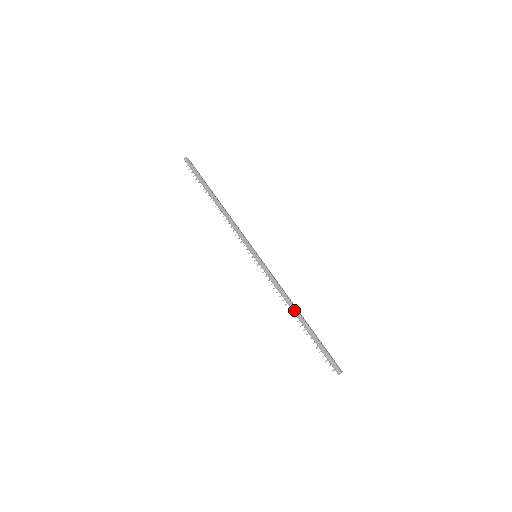
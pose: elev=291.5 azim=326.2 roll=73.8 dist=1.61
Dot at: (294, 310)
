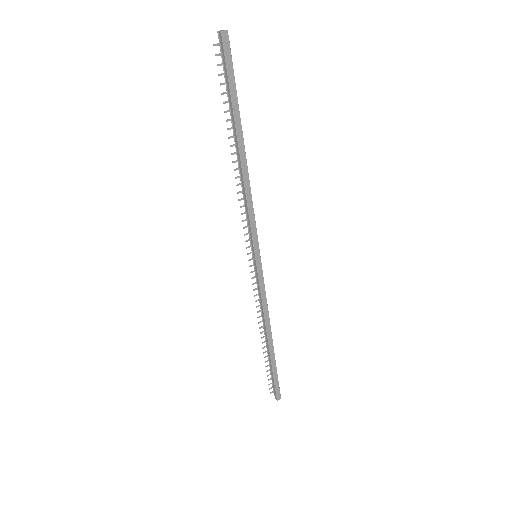
Dot at: (269, 334)
